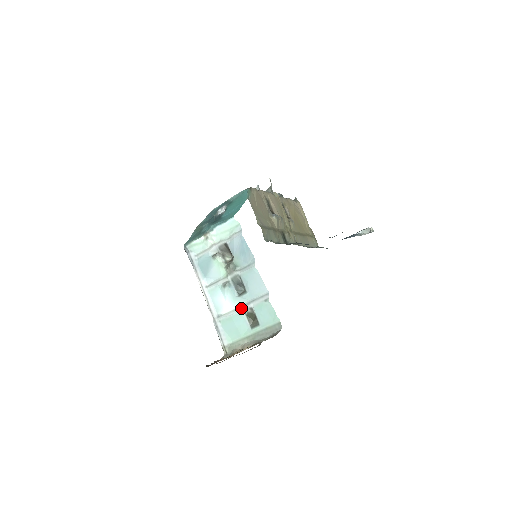
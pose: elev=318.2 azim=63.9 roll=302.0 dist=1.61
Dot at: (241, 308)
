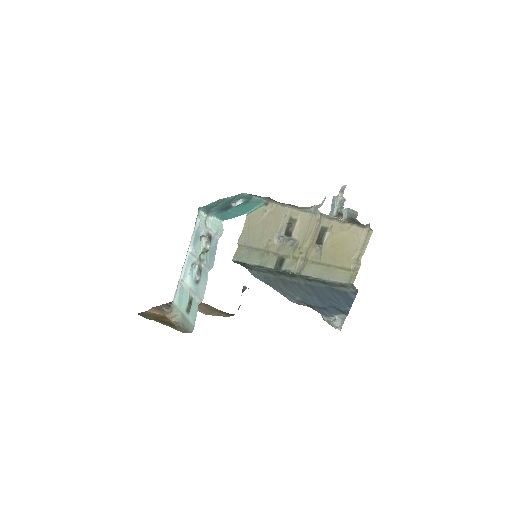
Dot at: (190, 290)
